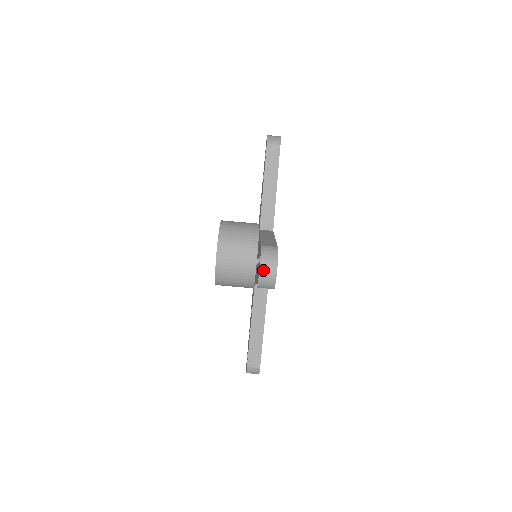
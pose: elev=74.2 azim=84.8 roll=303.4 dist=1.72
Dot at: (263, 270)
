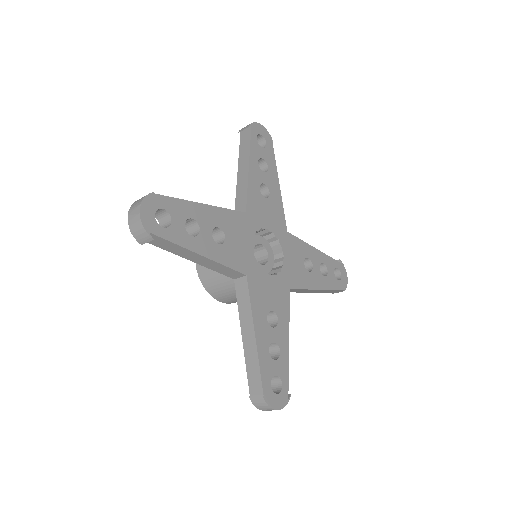
Dot at: (268, 410)
